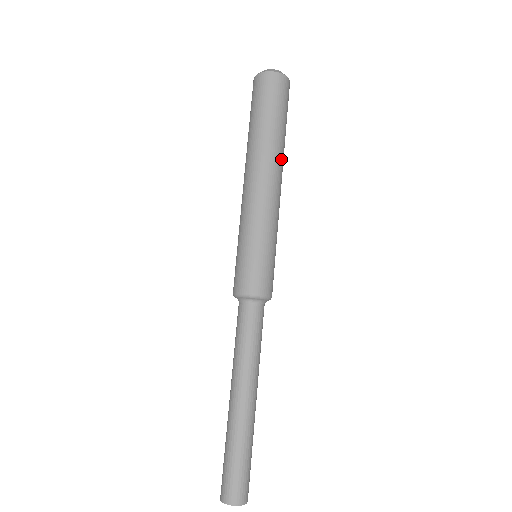
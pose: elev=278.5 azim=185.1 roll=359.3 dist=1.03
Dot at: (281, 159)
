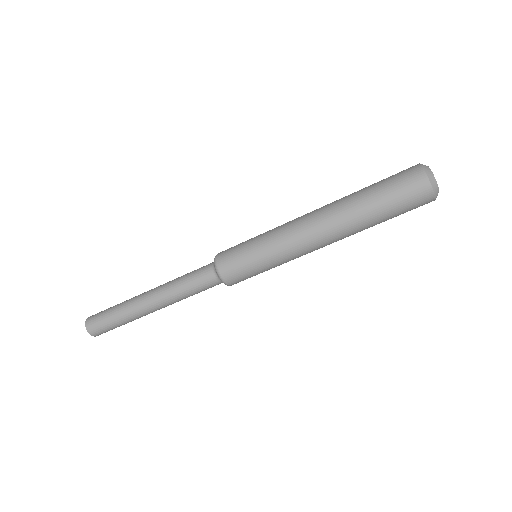
Dot at: occluded
